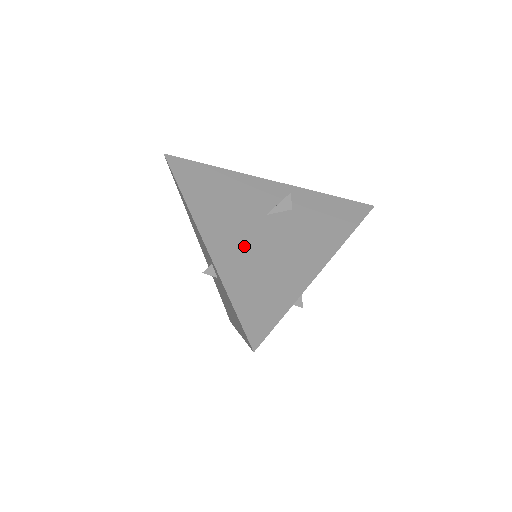
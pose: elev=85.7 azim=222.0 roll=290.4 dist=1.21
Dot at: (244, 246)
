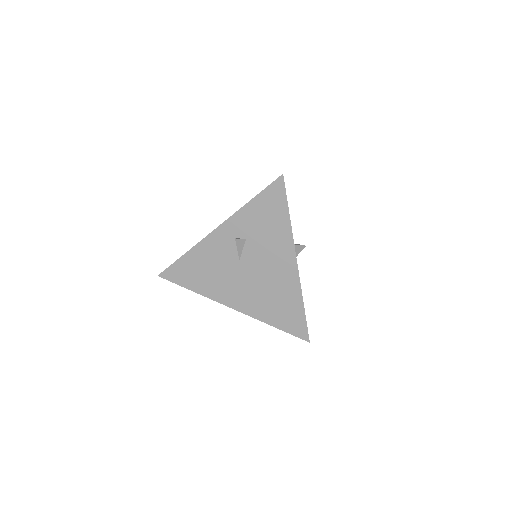
Dot at: occluded
